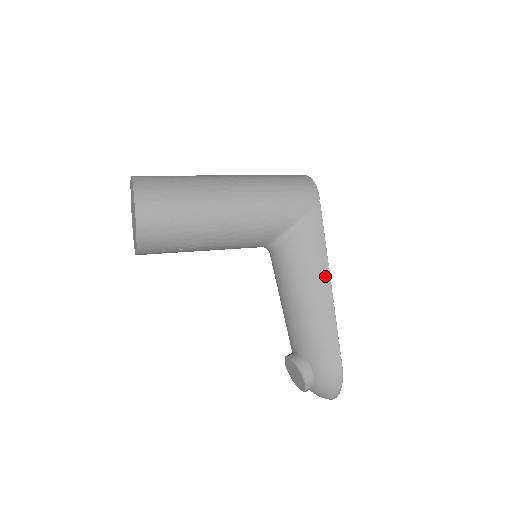
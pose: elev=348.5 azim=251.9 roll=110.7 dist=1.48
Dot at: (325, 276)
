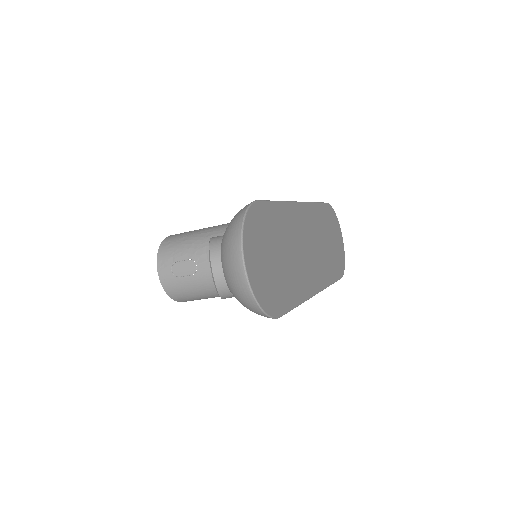
Dot at: occluded
